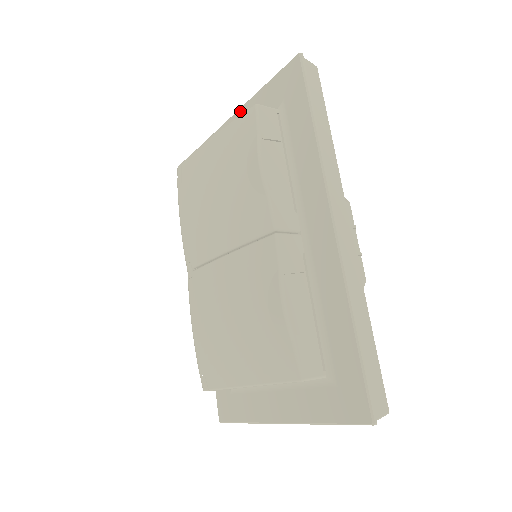
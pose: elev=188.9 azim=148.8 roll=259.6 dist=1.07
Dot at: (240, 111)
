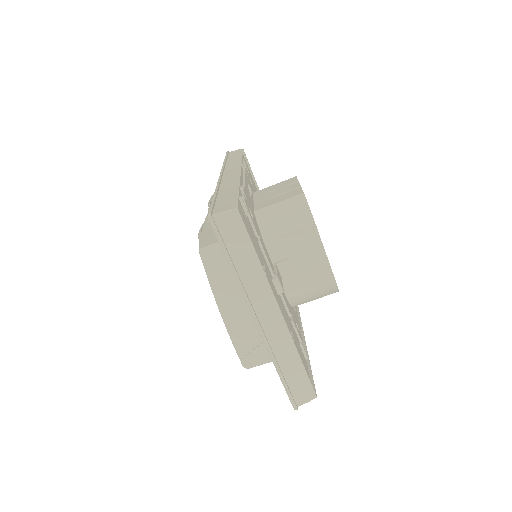
Dot at: occluded
